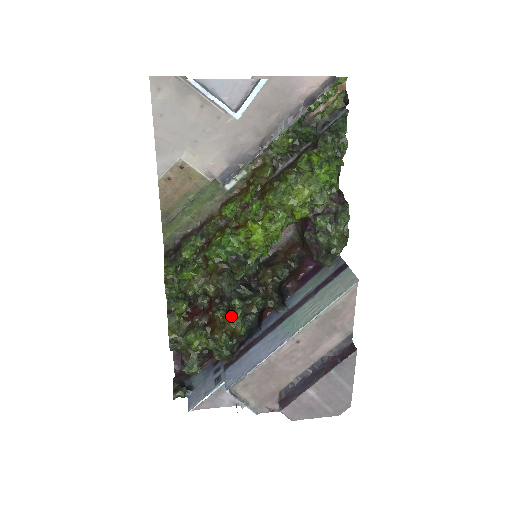
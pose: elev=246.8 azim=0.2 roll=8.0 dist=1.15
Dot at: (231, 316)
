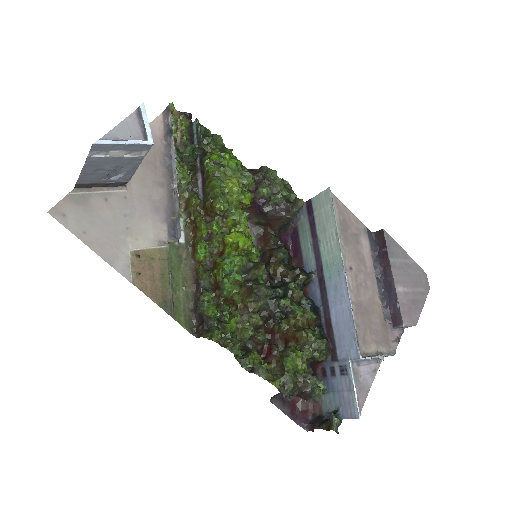
Dot at: (293, 314)
